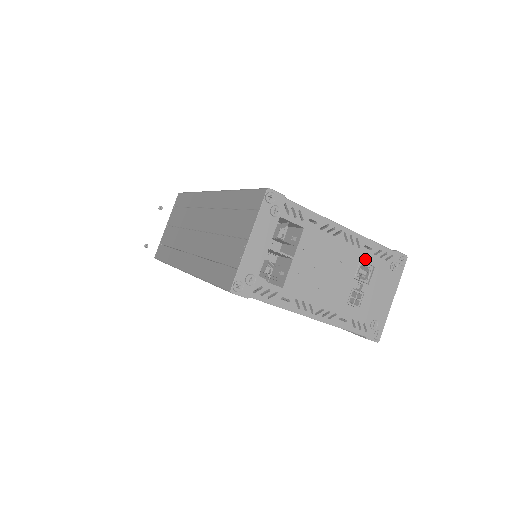
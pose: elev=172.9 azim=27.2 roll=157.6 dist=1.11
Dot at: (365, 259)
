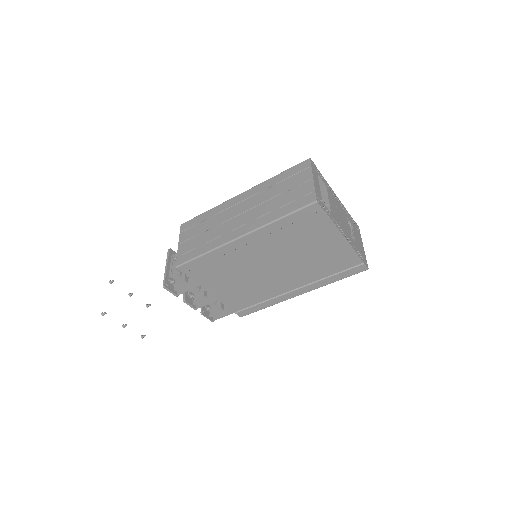
Dot at: (348, 218)
